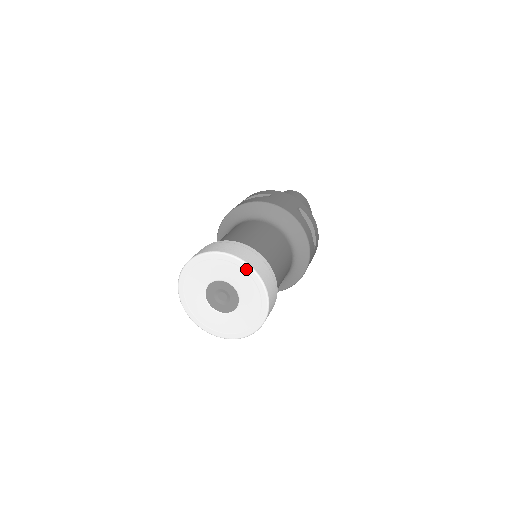
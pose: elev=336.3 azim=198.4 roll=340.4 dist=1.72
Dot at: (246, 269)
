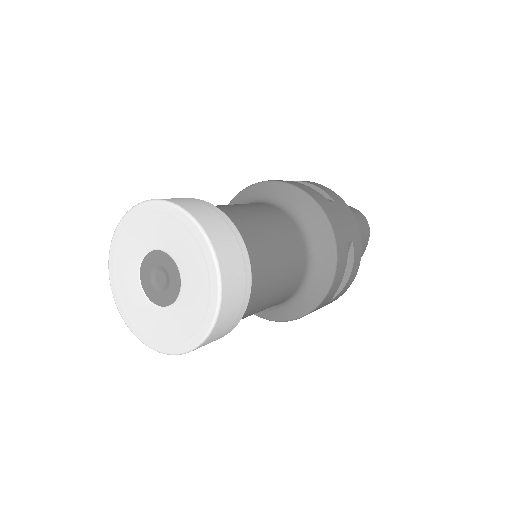
Dot at: (212, 273)
